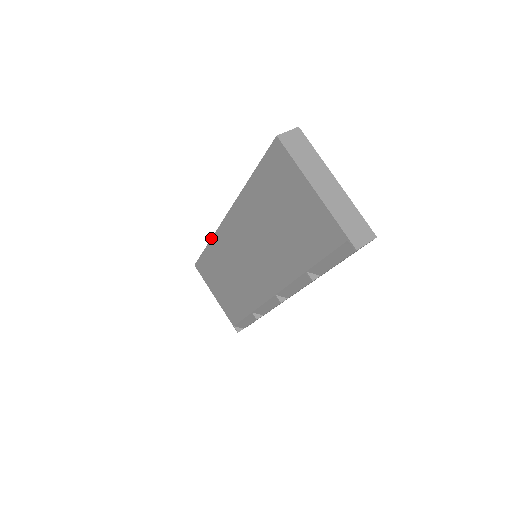
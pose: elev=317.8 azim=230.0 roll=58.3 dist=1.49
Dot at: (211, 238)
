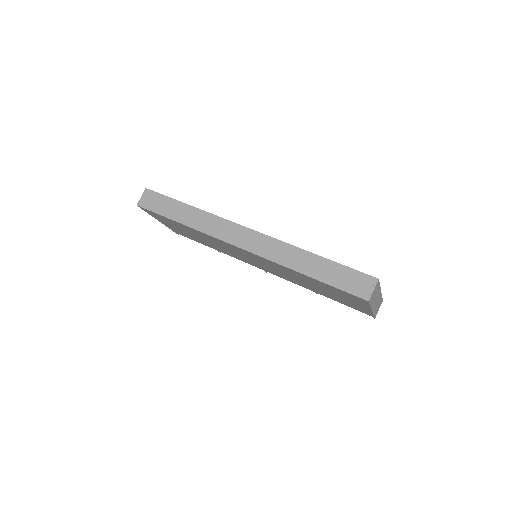
Dot at: occluded
